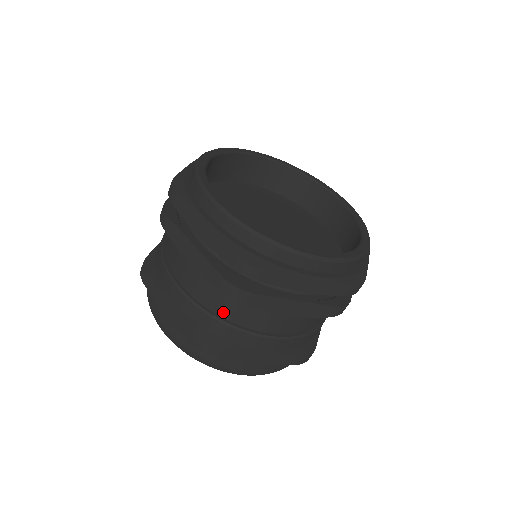
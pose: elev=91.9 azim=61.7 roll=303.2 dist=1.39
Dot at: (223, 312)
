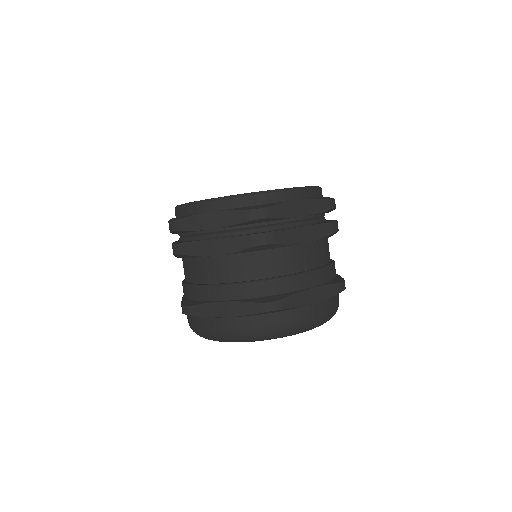
Dot at: (264, 273)
